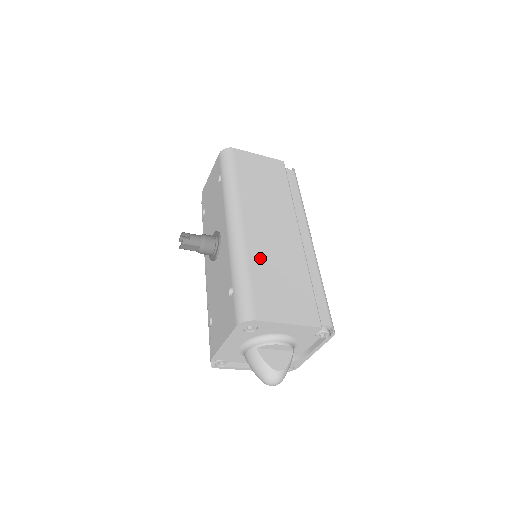
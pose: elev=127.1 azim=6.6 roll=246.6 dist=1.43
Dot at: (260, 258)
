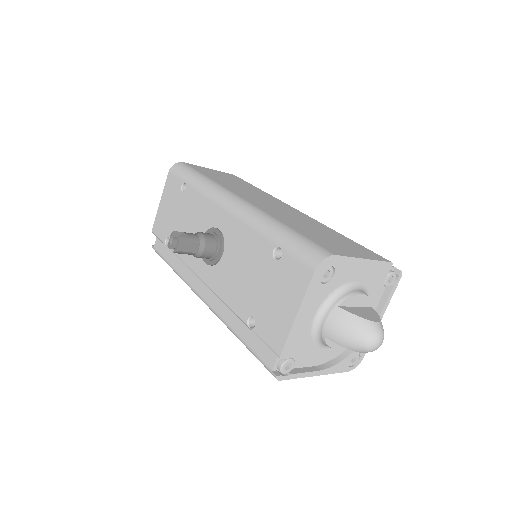
Dot at: (286, 219)
